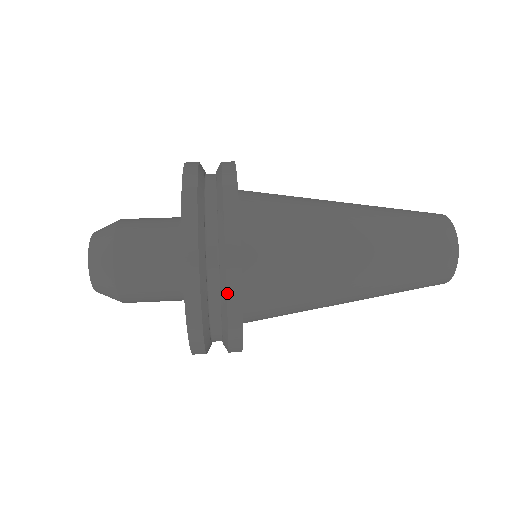
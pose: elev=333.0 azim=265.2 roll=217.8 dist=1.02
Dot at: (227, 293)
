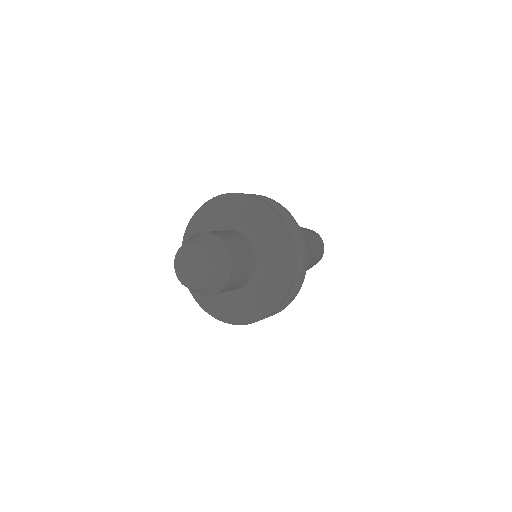
Dot at: (300, 281)
